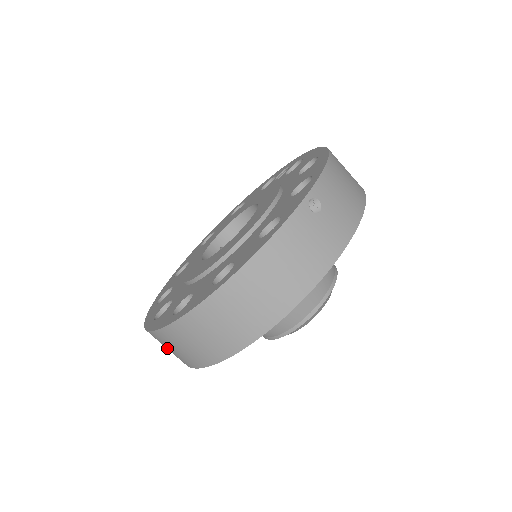
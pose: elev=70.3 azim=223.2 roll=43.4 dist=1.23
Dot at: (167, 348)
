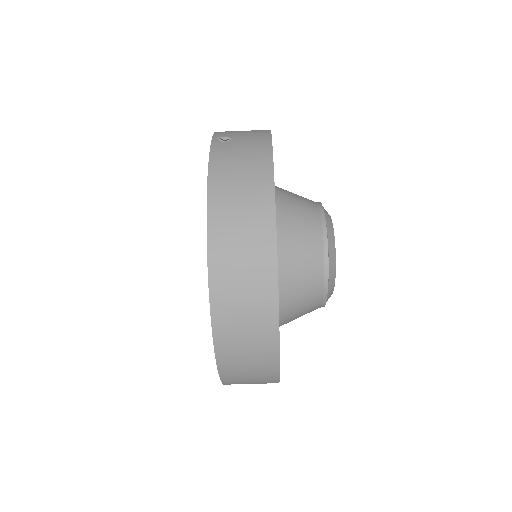
Dot at: (246, 362)
